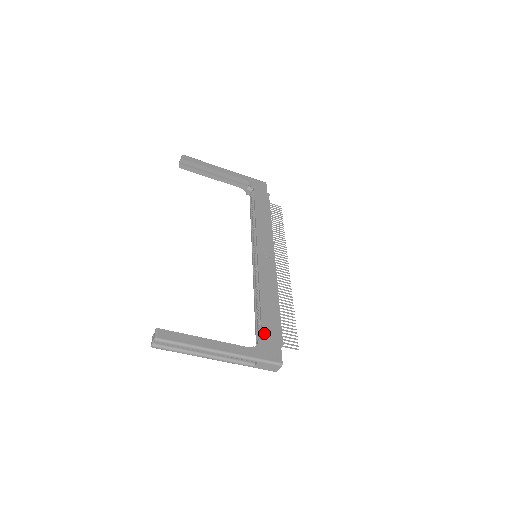
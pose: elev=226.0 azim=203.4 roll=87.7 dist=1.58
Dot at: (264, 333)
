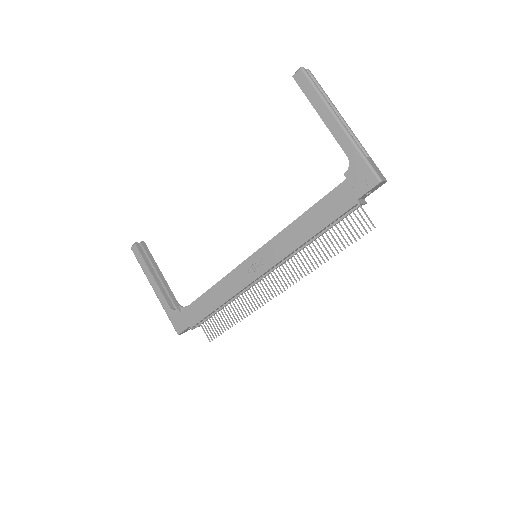
Dot at: (186, 310)
